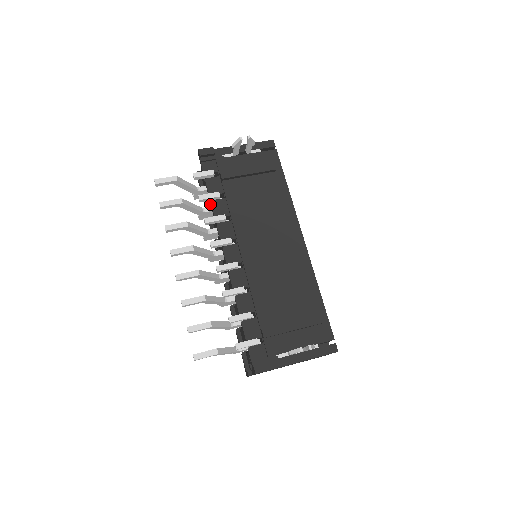
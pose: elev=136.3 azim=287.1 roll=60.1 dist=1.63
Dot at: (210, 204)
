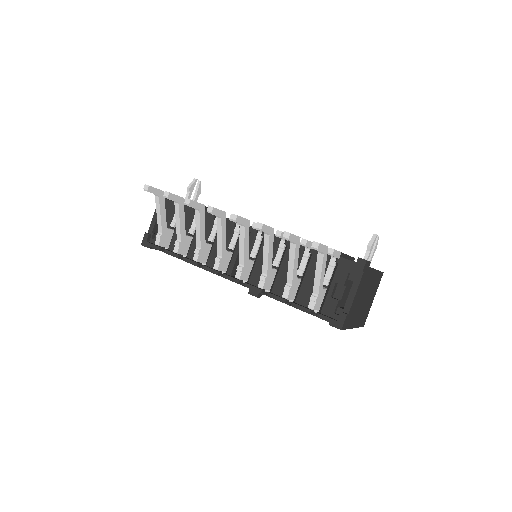
Dot at: occluded
